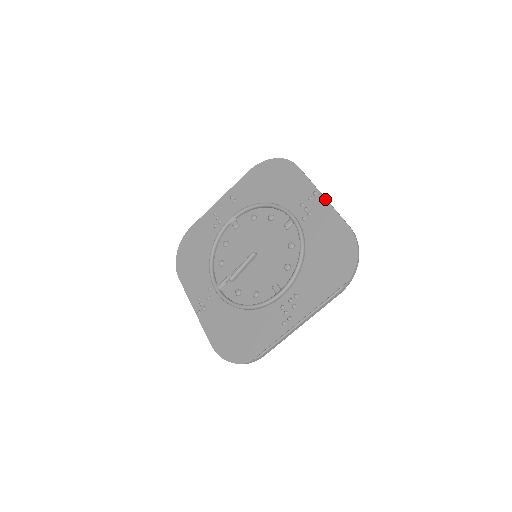
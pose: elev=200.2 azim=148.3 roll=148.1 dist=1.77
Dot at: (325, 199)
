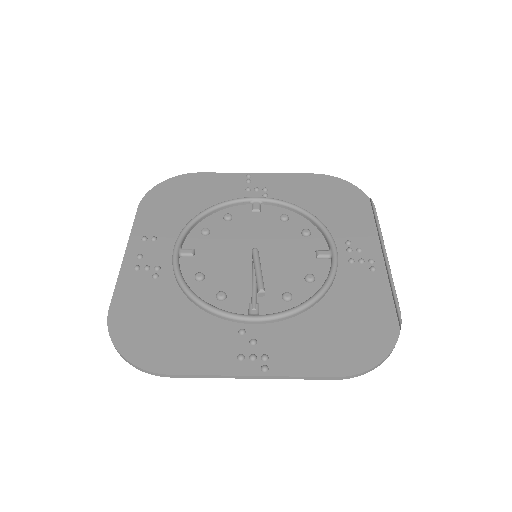
Dot at: (265, 173)
